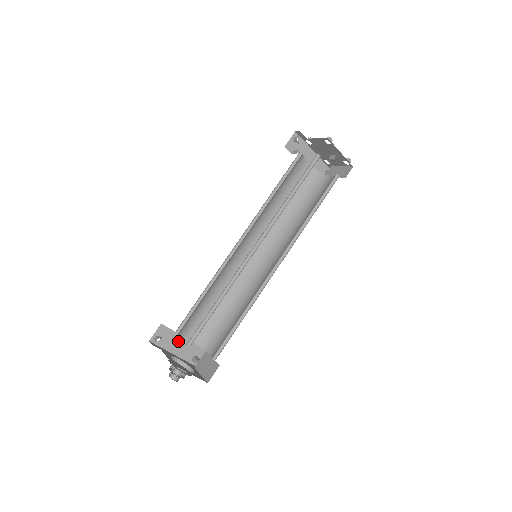
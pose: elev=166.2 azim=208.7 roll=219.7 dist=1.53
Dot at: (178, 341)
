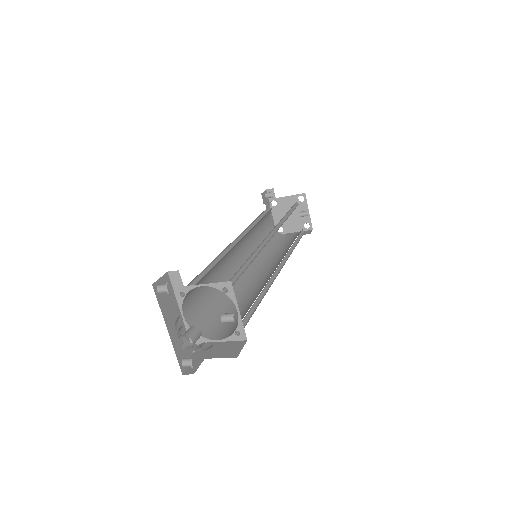
Dot at: (174, 312)
